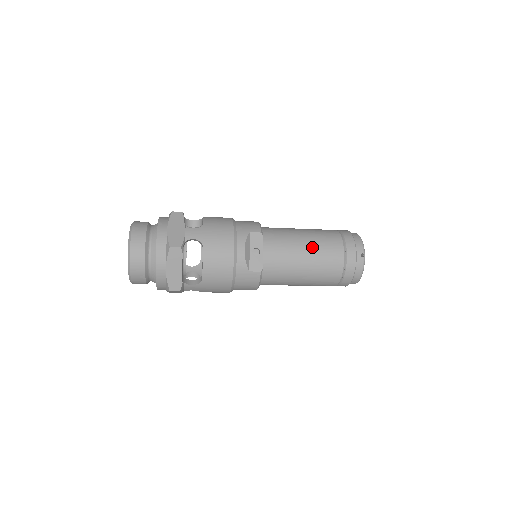
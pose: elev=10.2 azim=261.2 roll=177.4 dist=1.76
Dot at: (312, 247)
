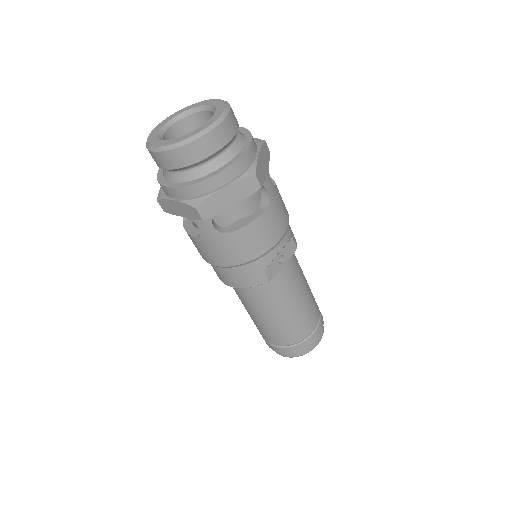
Dot at: (307, 300)
